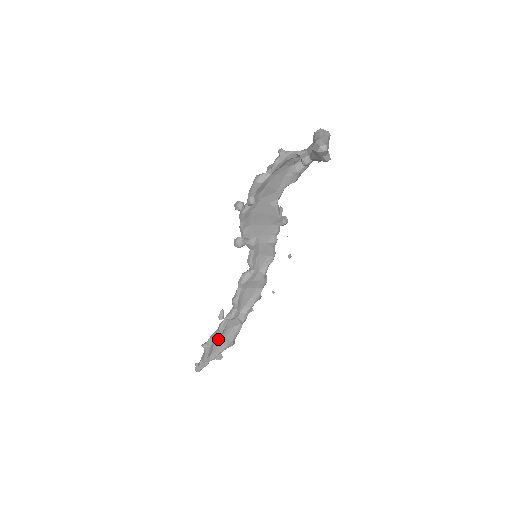
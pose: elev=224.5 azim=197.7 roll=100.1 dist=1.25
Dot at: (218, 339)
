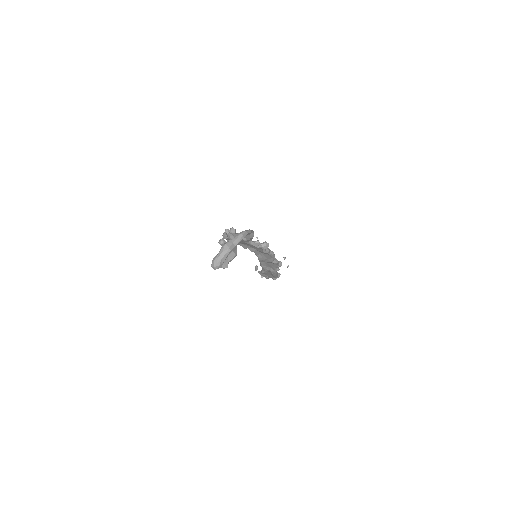
Dot at: (266, 273)
